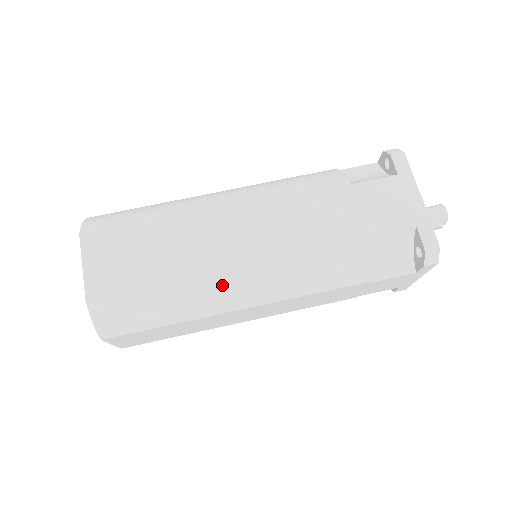
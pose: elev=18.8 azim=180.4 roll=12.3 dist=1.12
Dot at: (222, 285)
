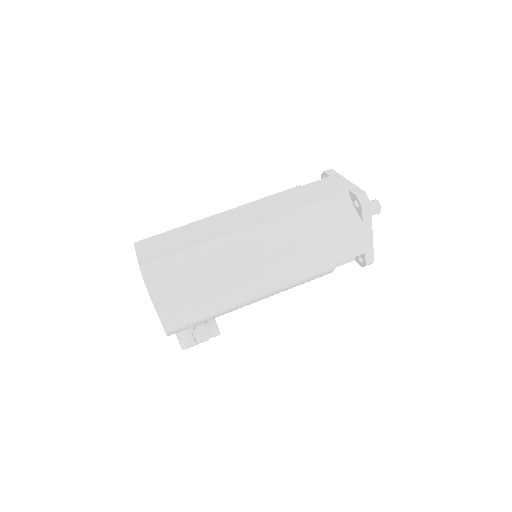
Dot at: (229, 242)
